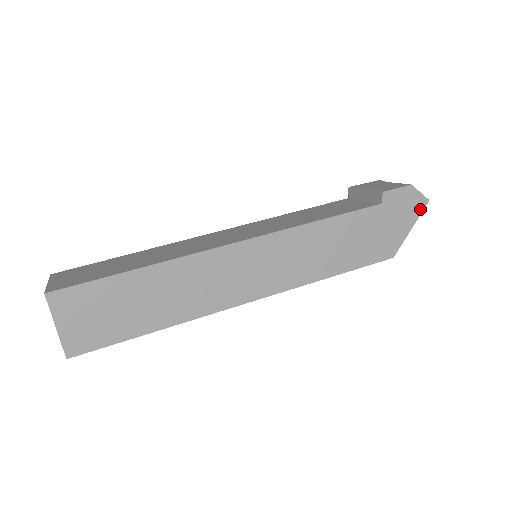
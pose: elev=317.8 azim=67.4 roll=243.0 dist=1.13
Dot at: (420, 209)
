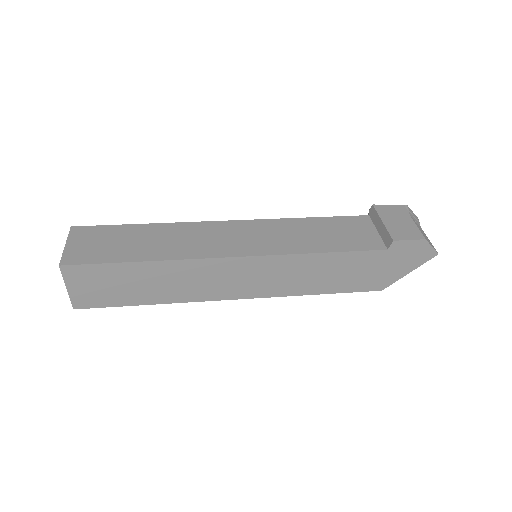
Dot at: (426, 259)
